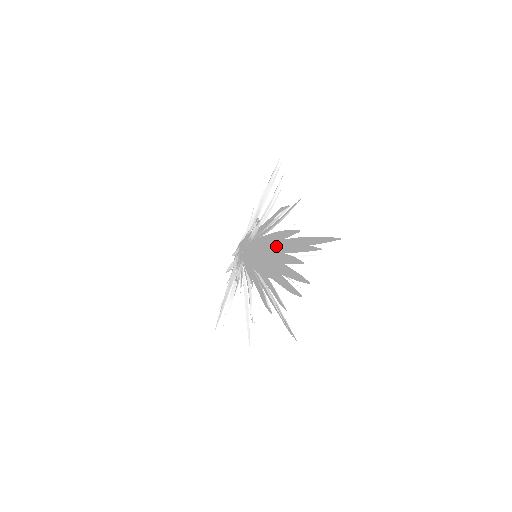
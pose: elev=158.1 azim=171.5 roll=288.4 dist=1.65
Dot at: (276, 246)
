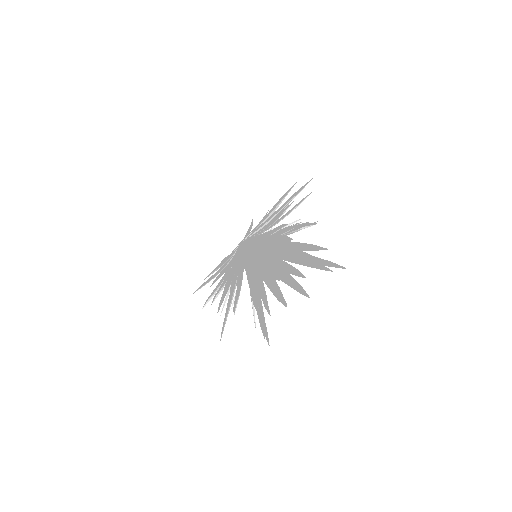
Dot at: (294, 254)
